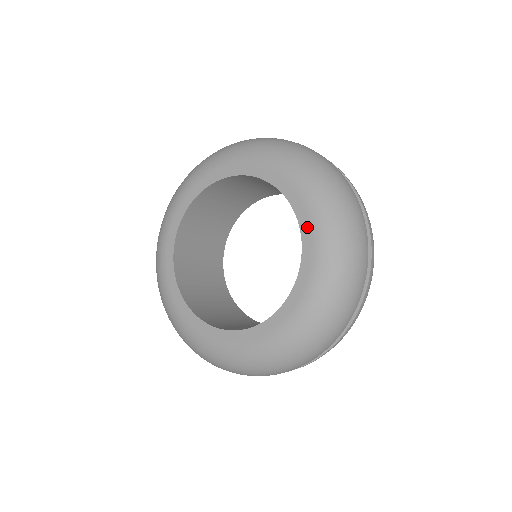
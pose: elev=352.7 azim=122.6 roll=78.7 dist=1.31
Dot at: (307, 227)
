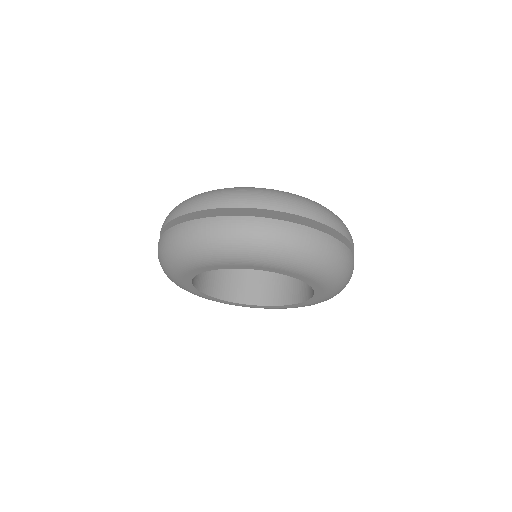
Dot at: occluded
